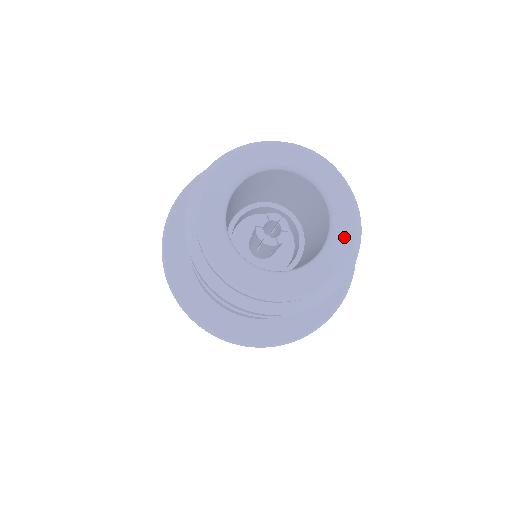
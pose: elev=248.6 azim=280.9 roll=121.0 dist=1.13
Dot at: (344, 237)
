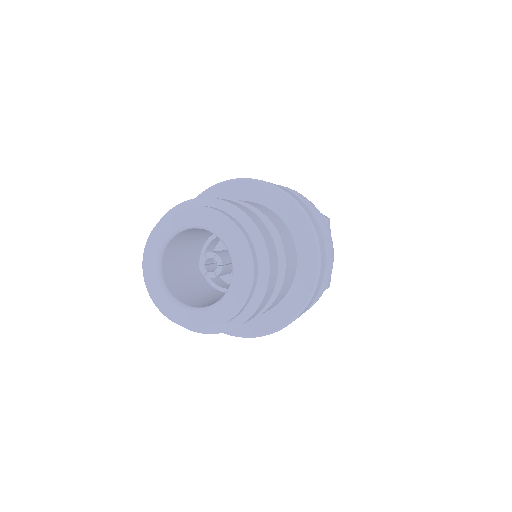
Dot at: (214, 316)
